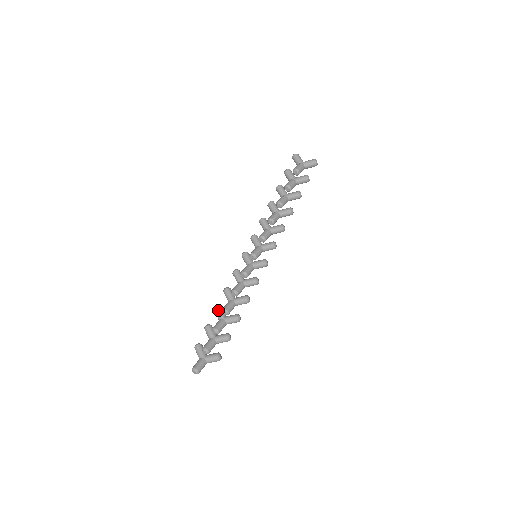
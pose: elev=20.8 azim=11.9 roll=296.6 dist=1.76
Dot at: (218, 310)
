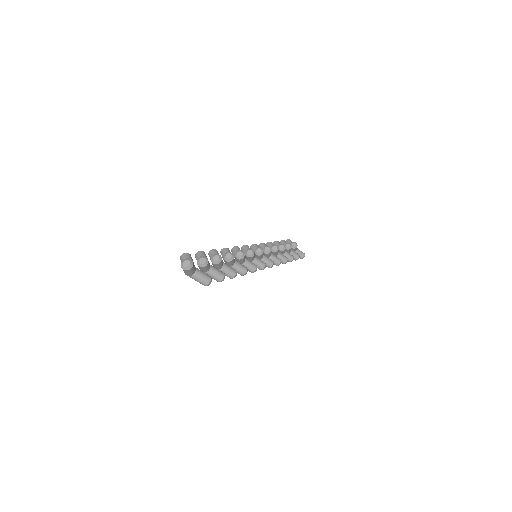
Dot at: occluded
